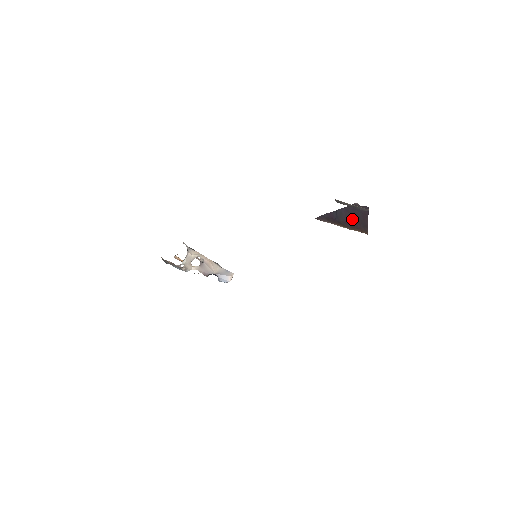
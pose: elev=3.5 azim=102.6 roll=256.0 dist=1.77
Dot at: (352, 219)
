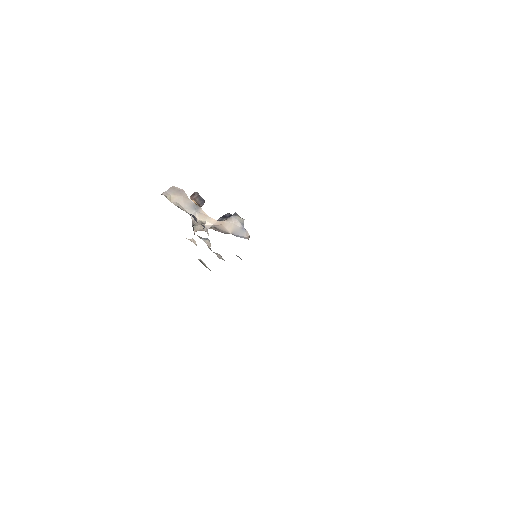
Dot at: occluded
